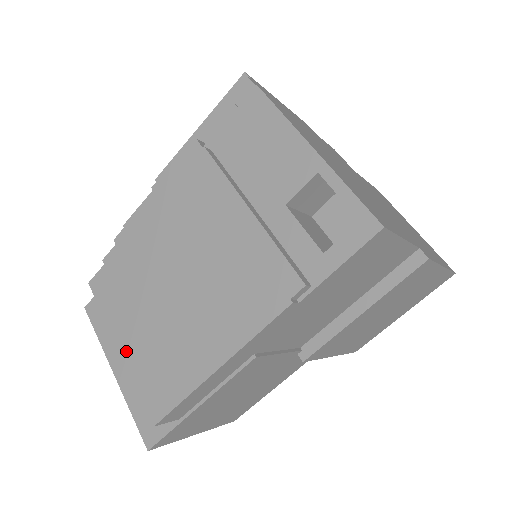
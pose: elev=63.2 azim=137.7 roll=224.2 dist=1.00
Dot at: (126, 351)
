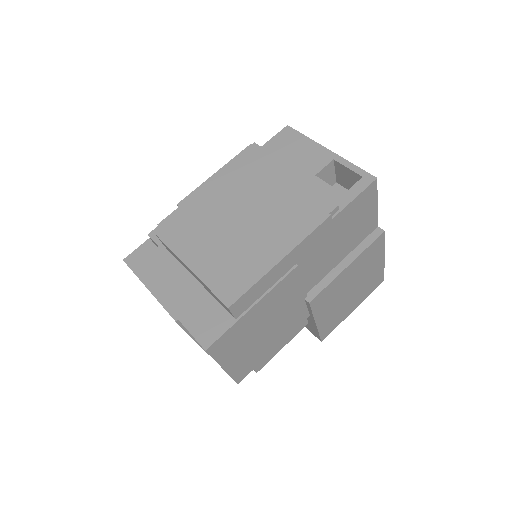
Dot at: (197, 268)
